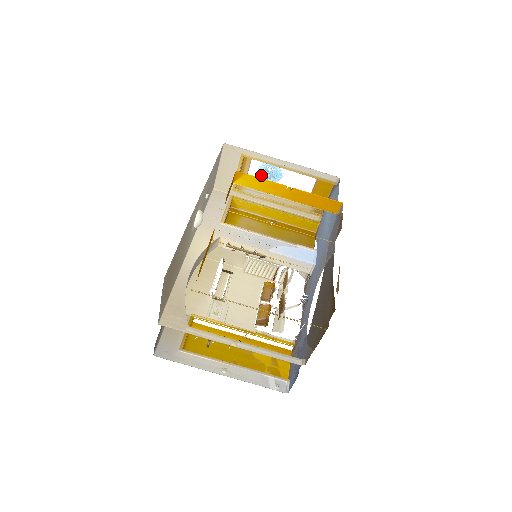
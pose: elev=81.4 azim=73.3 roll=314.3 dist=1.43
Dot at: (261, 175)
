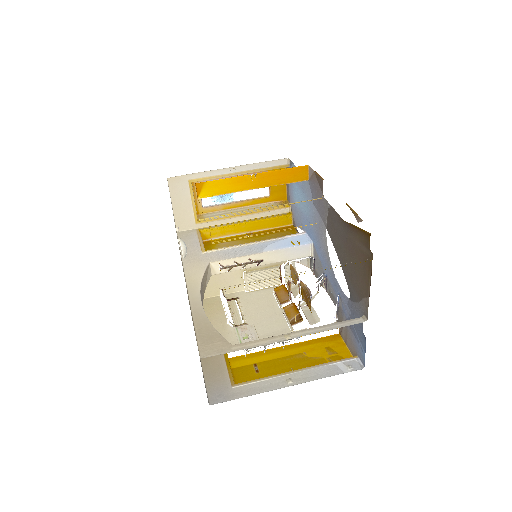
Dot at: (215, 197)
